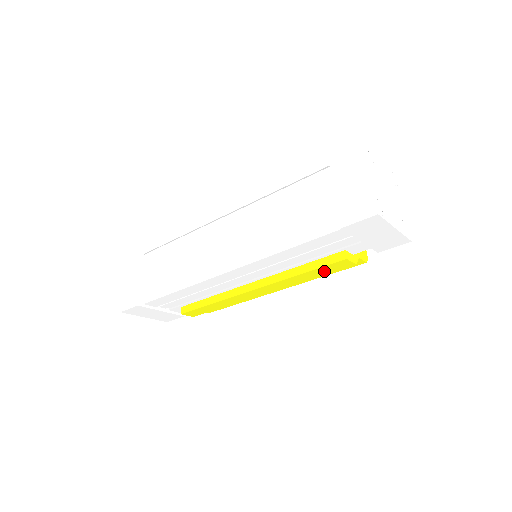
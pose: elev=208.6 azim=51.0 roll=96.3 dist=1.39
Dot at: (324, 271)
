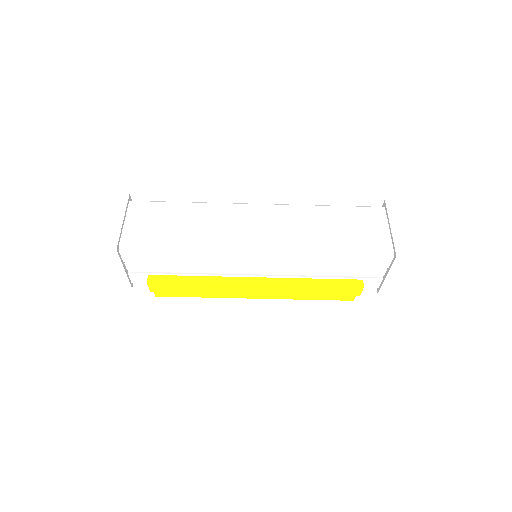
Dot at: (332, 292)
